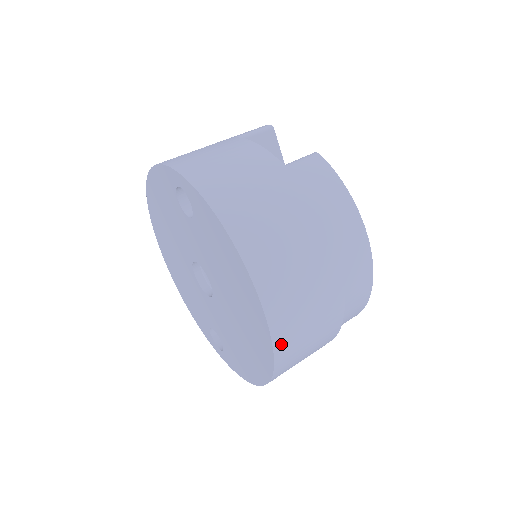
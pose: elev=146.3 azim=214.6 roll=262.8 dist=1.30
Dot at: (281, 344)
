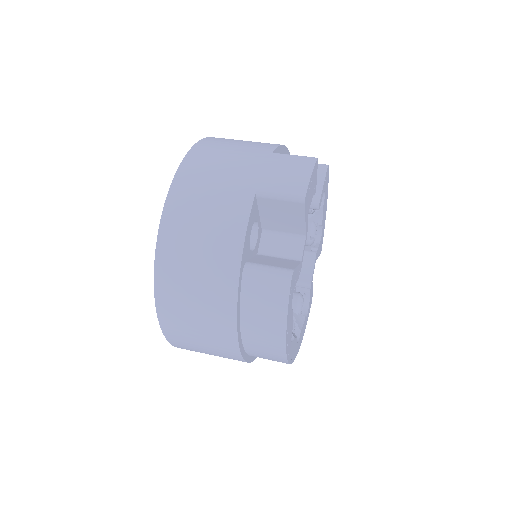
Dot at: occluded
